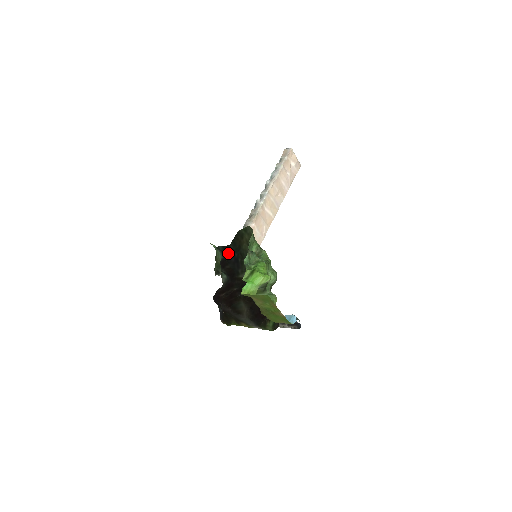
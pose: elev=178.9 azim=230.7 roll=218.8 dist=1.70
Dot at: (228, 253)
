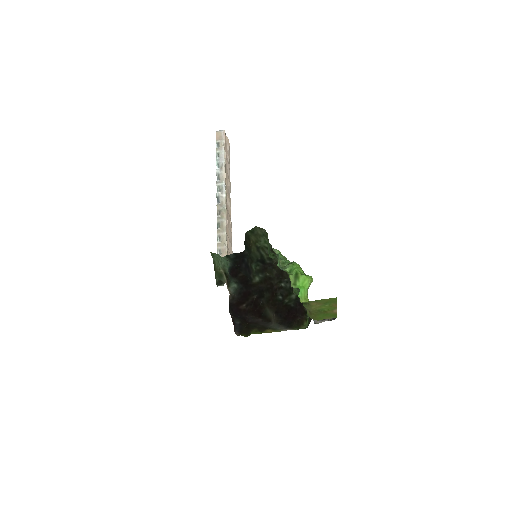
Dot at: (240, 260)
